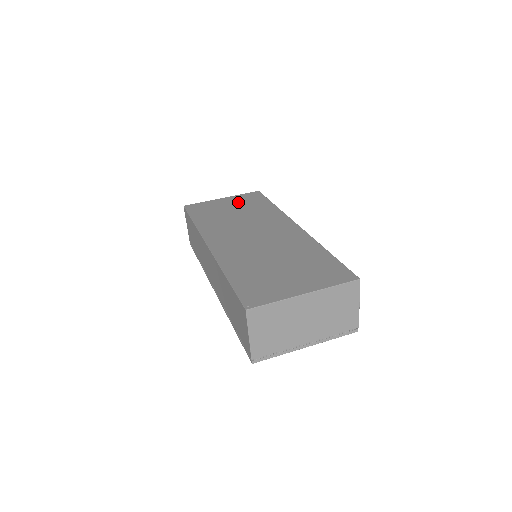
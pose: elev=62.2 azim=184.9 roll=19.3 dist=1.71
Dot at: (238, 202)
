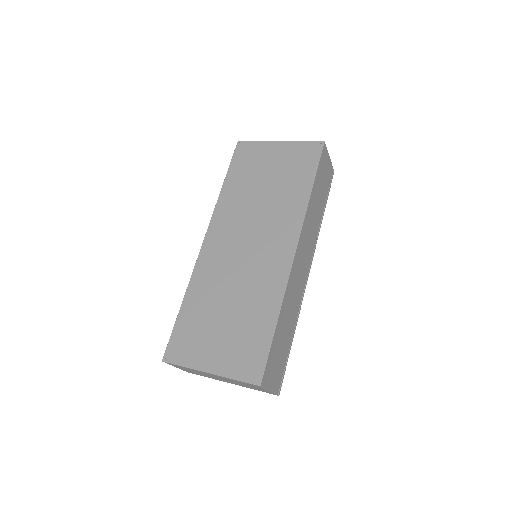
Dot at: (285, 161)
